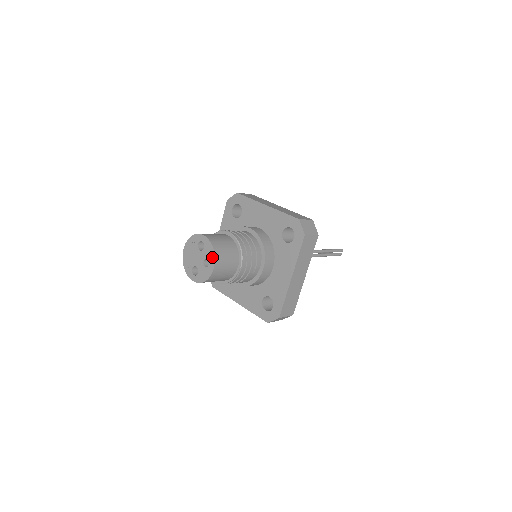
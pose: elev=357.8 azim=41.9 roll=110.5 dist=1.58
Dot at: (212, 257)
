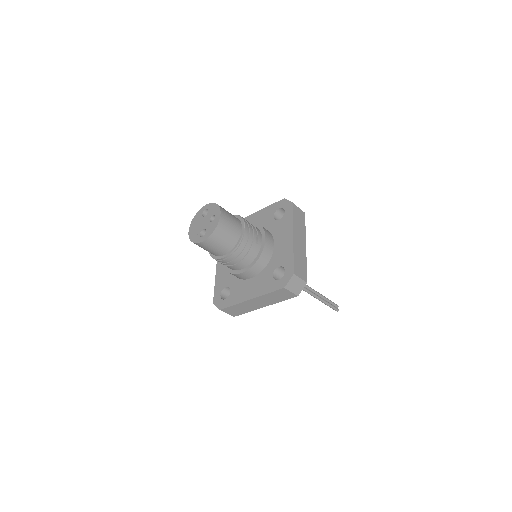
Dot at: (217, 209)
